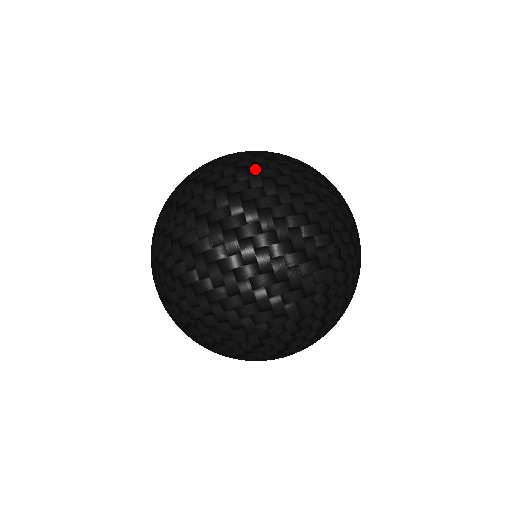
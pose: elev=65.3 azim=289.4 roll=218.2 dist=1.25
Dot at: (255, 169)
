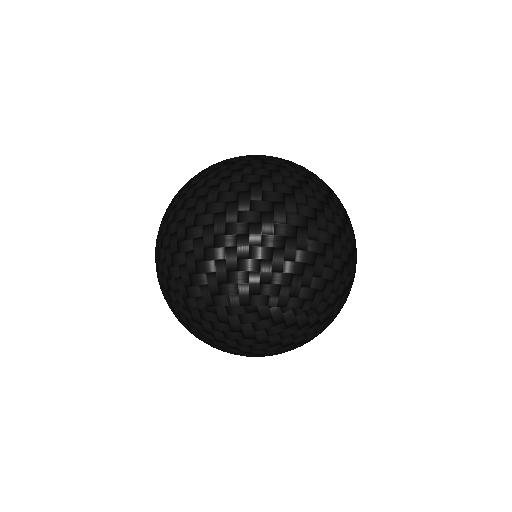
Dot at: (275, 332)
